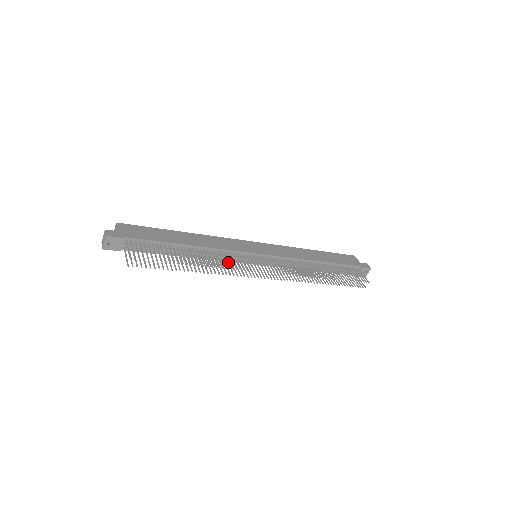
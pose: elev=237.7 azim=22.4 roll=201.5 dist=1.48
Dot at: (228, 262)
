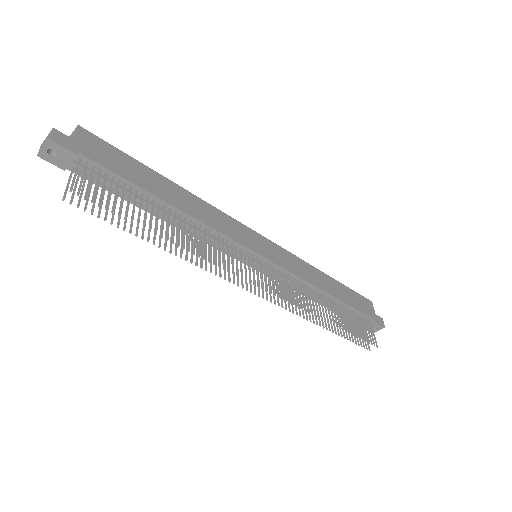
Dot at: (216, 250)
